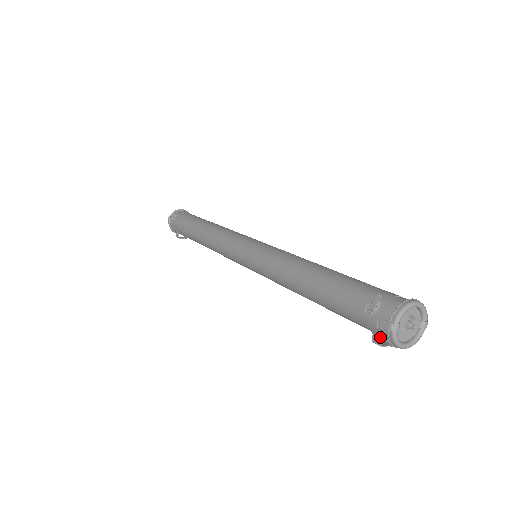
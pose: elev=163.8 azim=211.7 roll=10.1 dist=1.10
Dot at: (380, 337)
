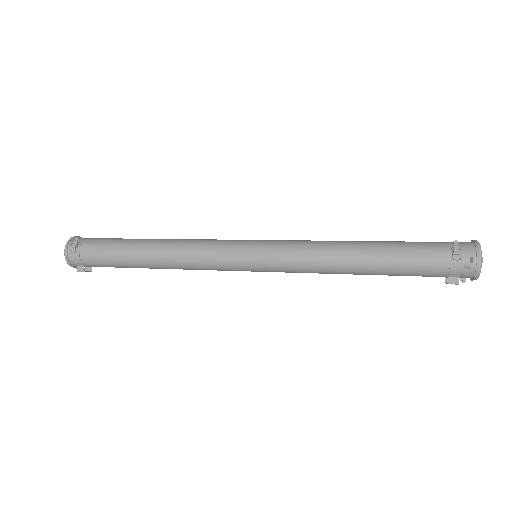
Dot at: (458, 276)
